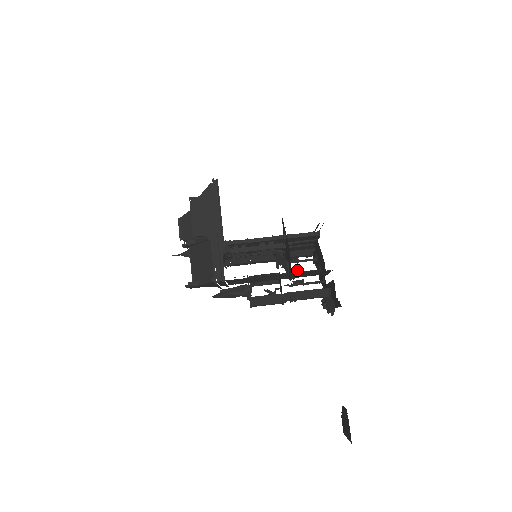
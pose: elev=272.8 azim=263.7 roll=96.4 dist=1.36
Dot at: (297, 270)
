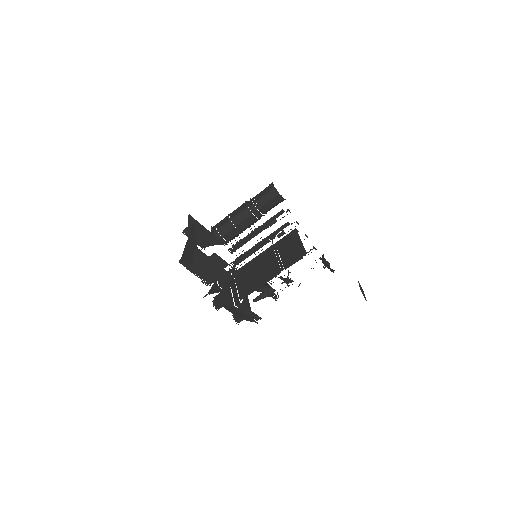
Dot at: occluded
